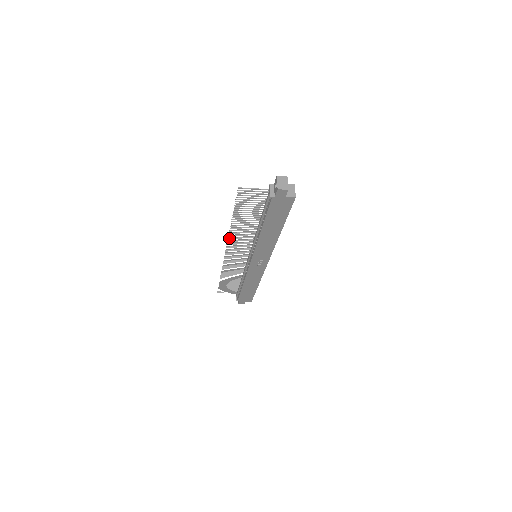
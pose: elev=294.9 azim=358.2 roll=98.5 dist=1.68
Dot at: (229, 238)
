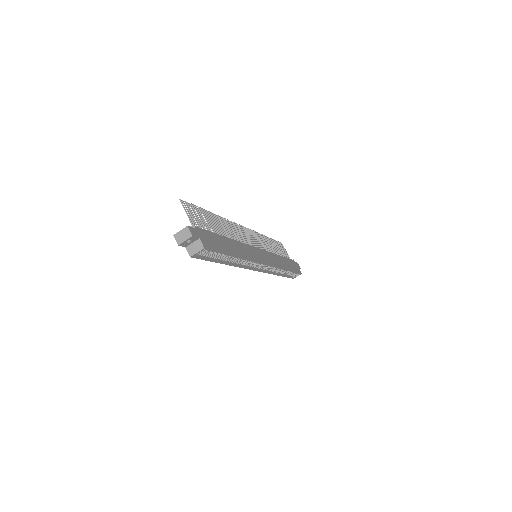
Dot at: (231, 221)
